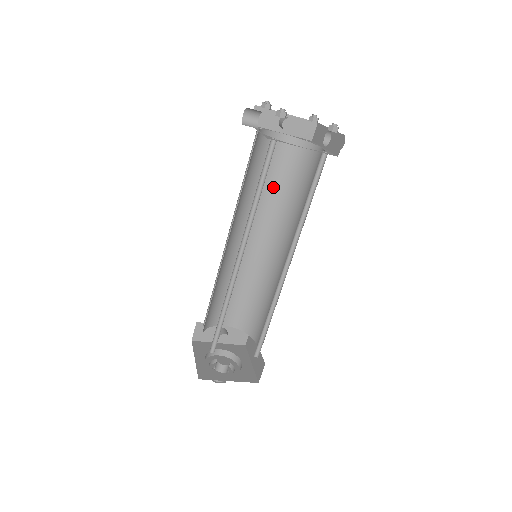
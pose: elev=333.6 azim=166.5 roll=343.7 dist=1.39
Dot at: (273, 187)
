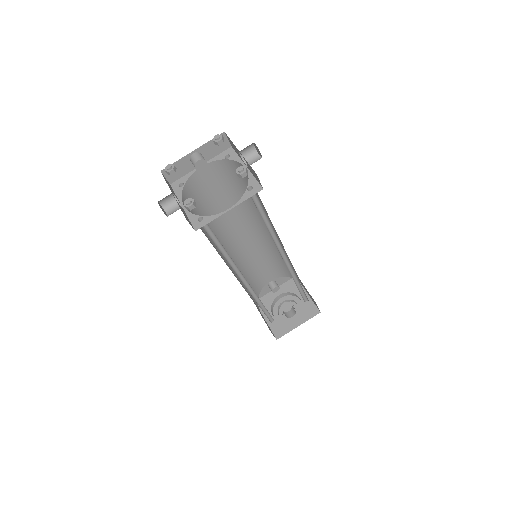
Dot at: (229, 199)
